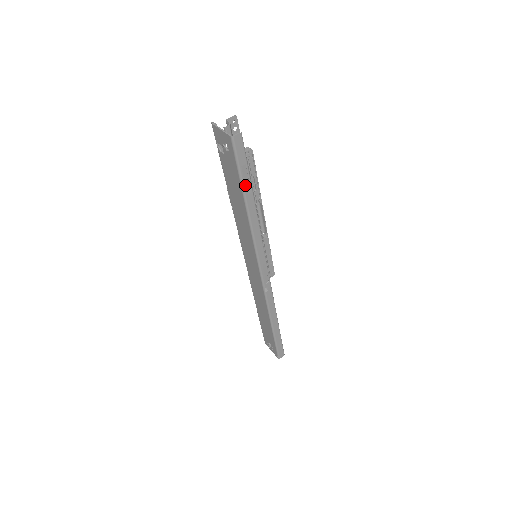
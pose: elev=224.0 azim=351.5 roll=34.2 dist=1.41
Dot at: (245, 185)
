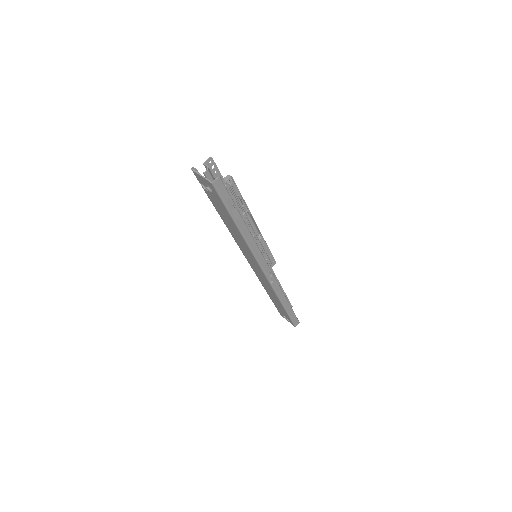
Dot at: (233, 213)
